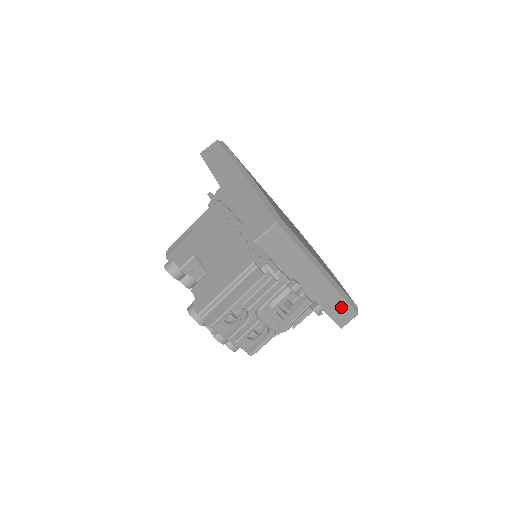
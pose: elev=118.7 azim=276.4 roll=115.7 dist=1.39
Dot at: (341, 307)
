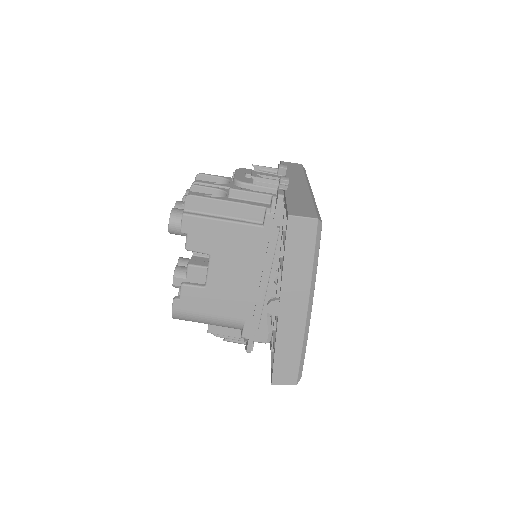
Dot at: (305, 205)
